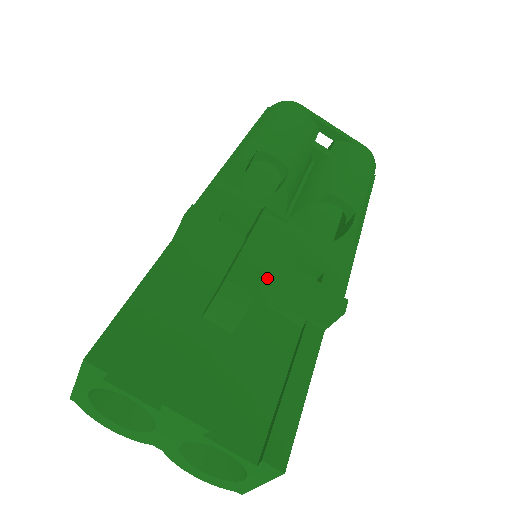
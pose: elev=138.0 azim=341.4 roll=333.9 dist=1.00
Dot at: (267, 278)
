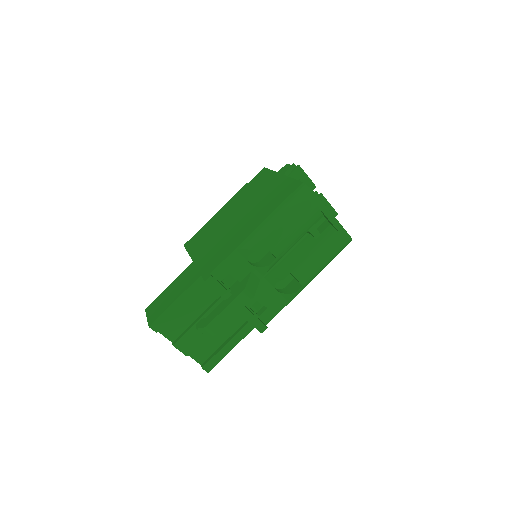
Dot at: occluded
